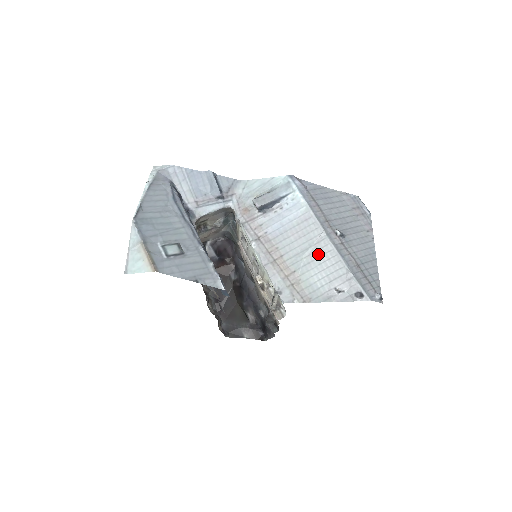
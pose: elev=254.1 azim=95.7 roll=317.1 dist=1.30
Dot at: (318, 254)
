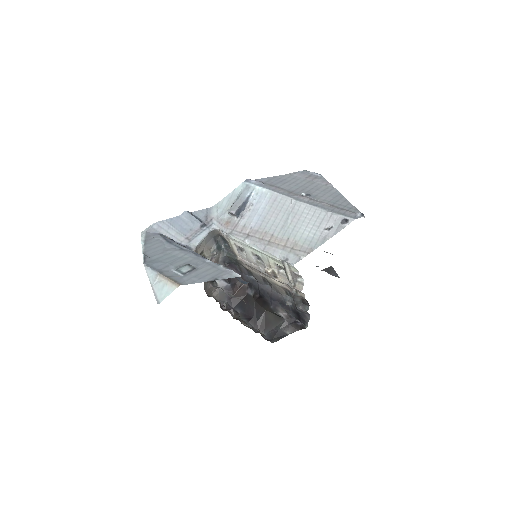
Dot at: (298, 216)
